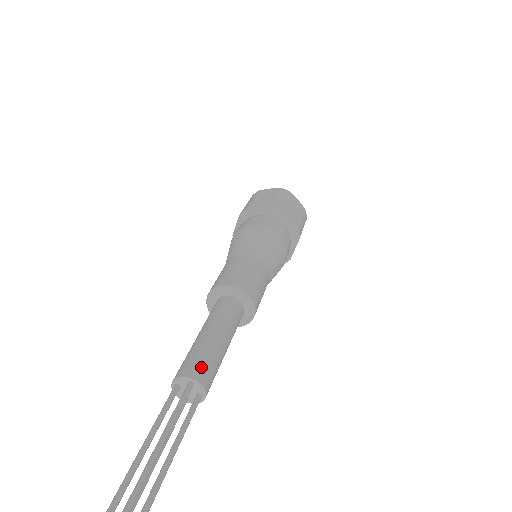
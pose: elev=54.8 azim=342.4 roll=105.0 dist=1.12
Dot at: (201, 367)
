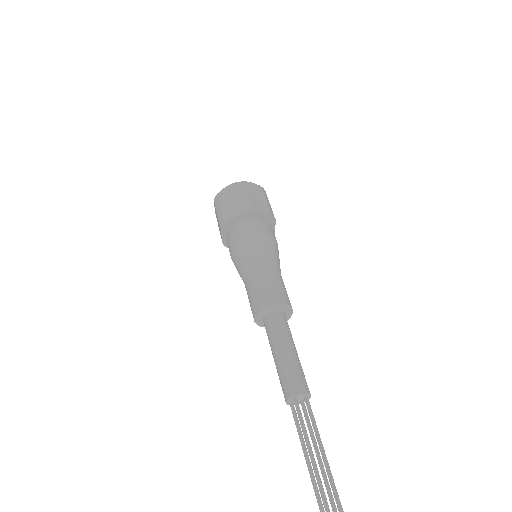
Dot at: occluded
